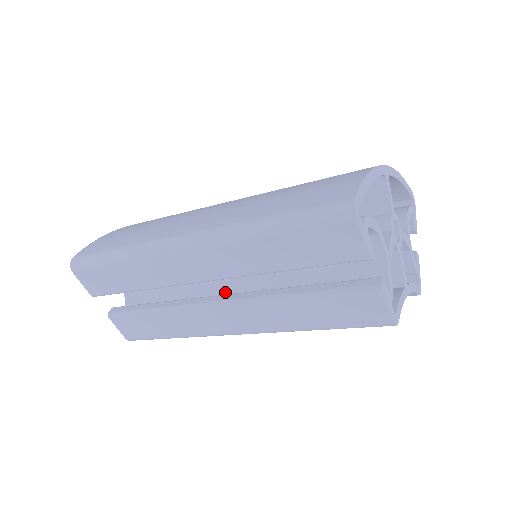
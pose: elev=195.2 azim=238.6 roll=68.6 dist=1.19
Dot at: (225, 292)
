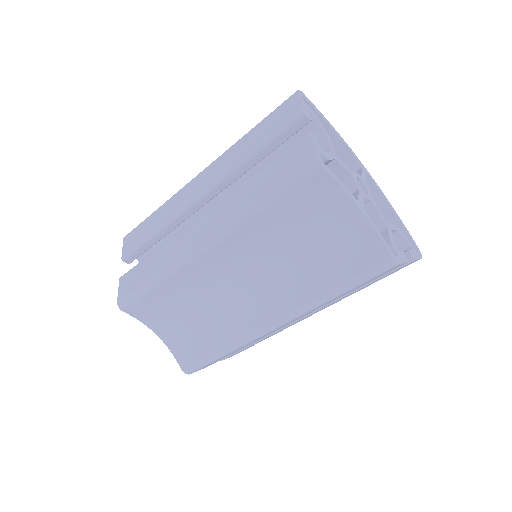
Dot at: occluded
